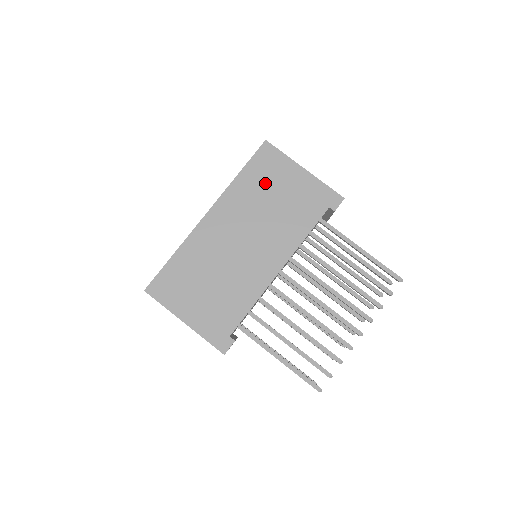
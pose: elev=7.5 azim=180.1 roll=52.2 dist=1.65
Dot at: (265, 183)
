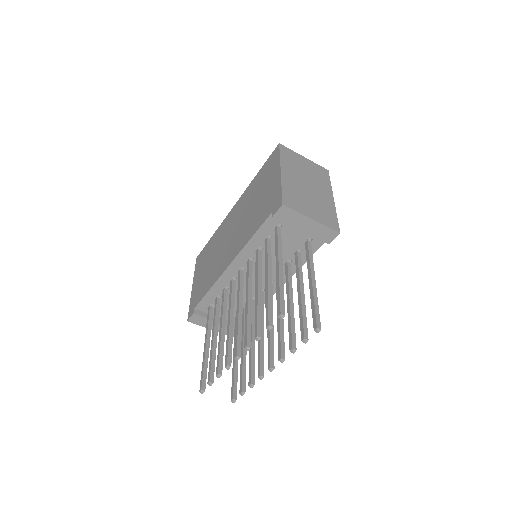
Dot at: (260, 184)
